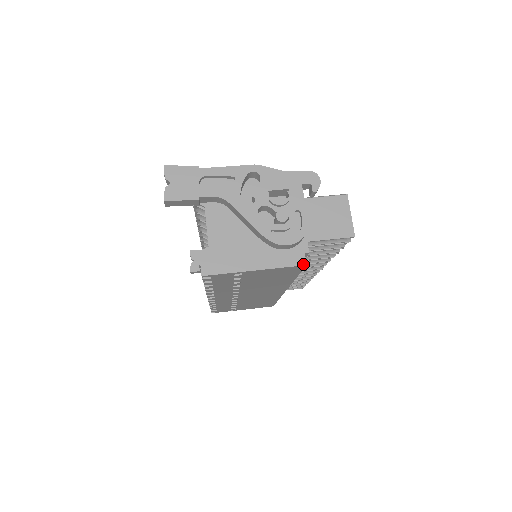
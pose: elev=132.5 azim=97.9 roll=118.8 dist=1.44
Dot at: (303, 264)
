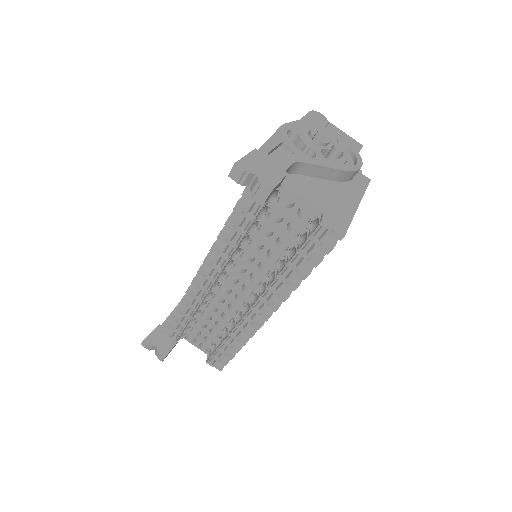
Dot at: (369, 180)
